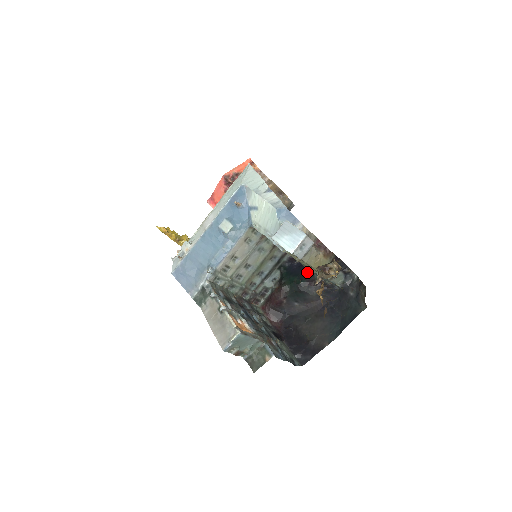
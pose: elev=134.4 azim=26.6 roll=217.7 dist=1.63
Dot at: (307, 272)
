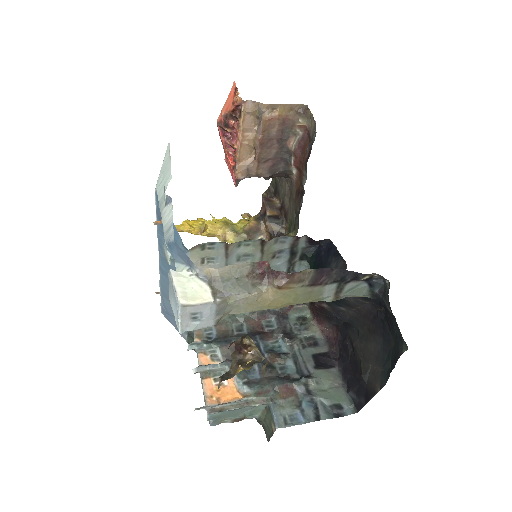
Dot at: (336, 262)
